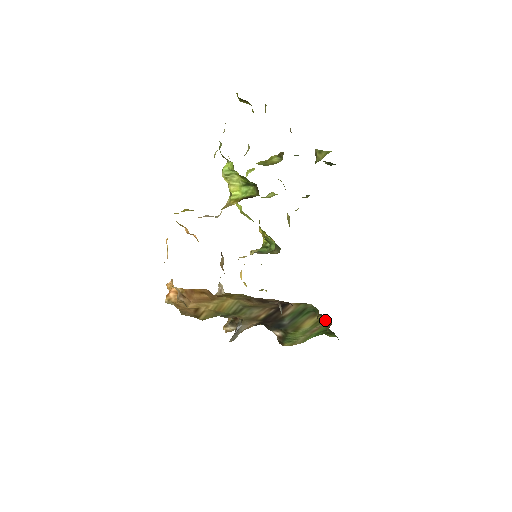
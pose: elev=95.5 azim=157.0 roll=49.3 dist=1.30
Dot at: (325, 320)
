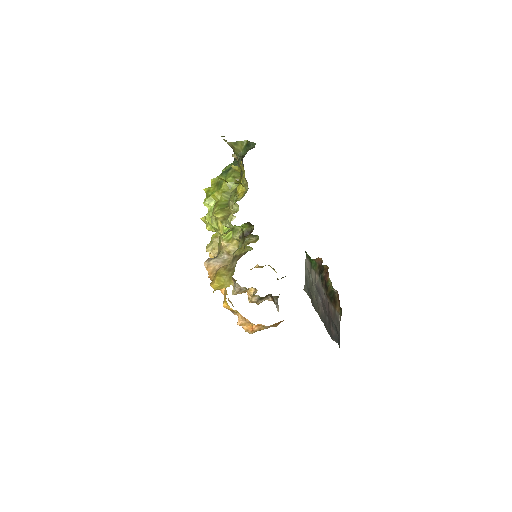
Dot at: (315, 259)
